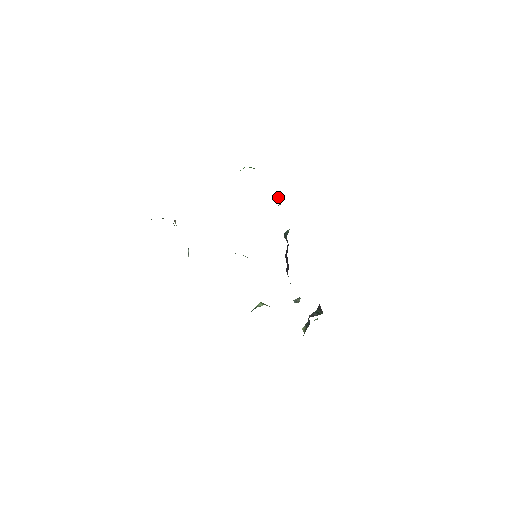
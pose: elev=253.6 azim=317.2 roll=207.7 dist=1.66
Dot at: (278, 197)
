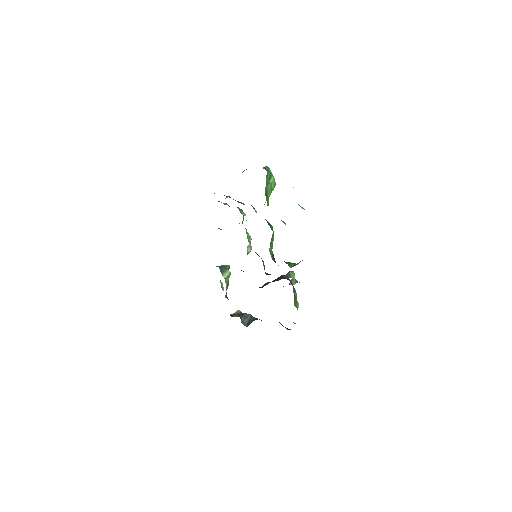
Dot at: occluded
